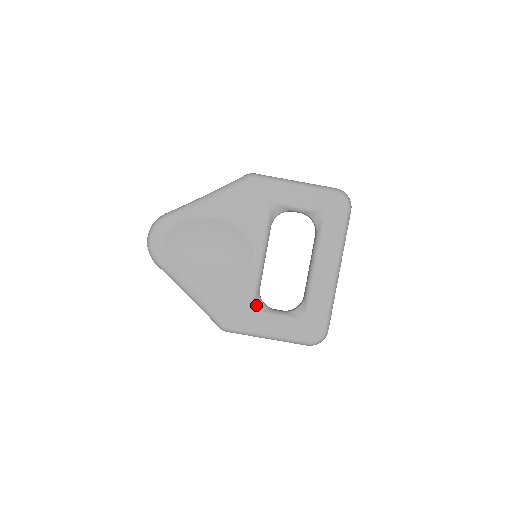
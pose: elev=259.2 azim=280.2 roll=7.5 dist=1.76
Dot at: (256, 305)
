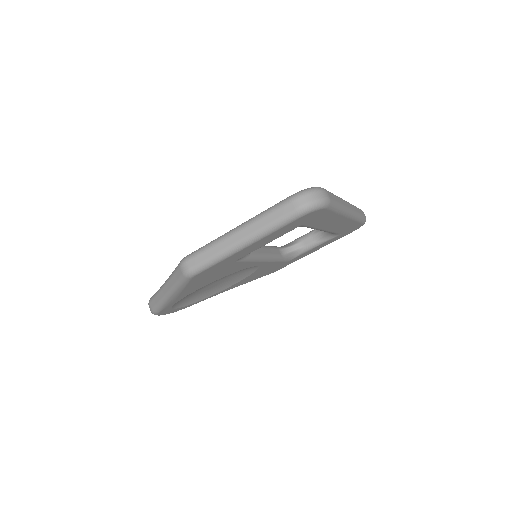
Dot at: (288, 259)
